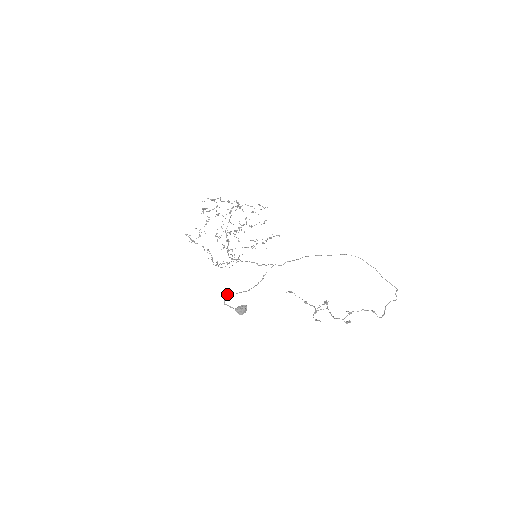
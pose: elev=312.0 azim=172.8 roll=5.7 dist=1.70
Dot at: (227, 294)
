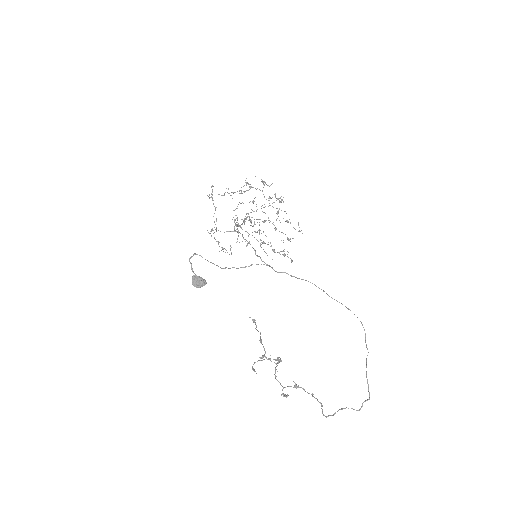
Dot at: occluded
